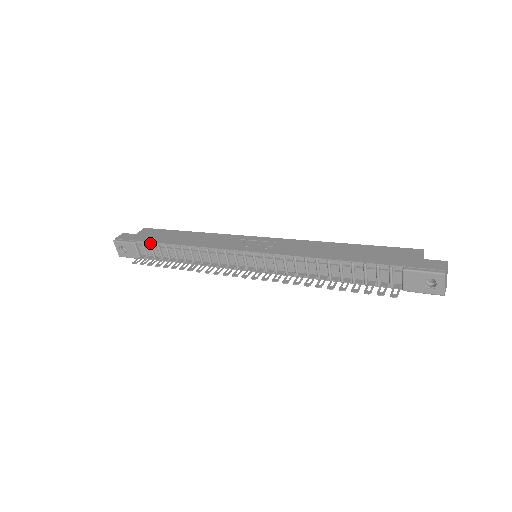
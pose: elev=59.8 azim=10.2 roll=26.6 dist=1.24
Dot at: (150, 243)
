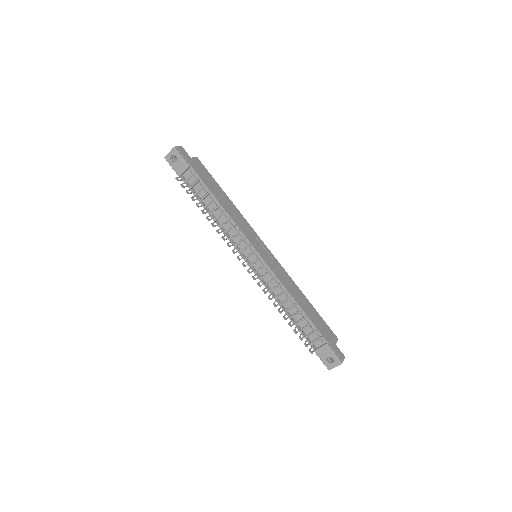
Dot at: (200, 179)
